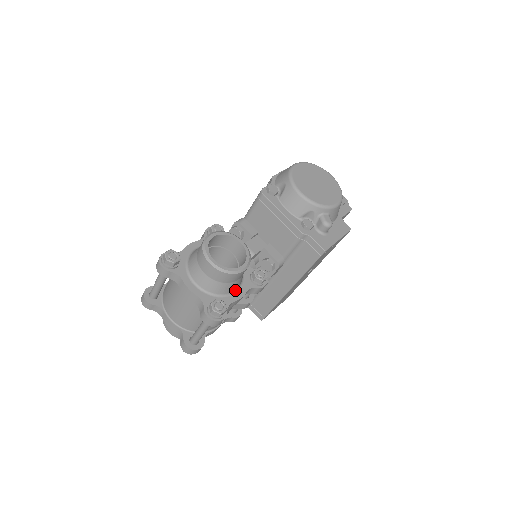
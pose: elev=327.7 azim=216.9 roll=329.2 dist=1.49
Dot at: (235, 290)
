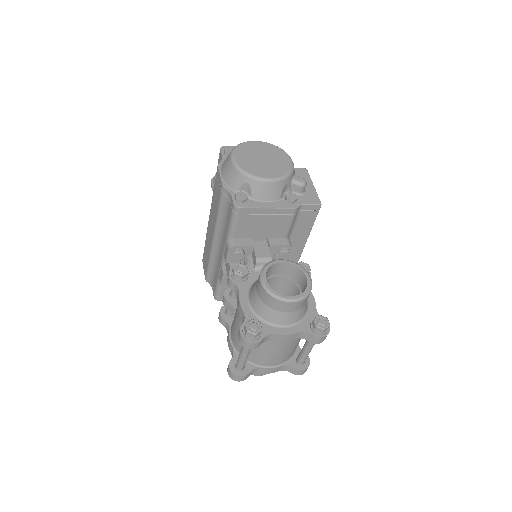
Dot at: occluded
